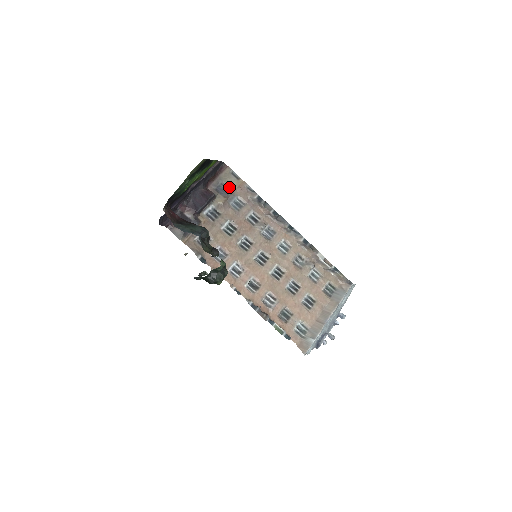
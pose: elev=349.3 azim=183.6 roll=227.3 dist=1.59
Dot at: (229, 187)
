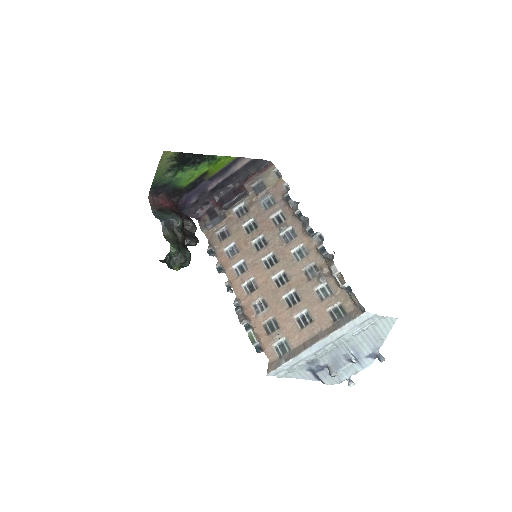
Dot at: (266, 185)
